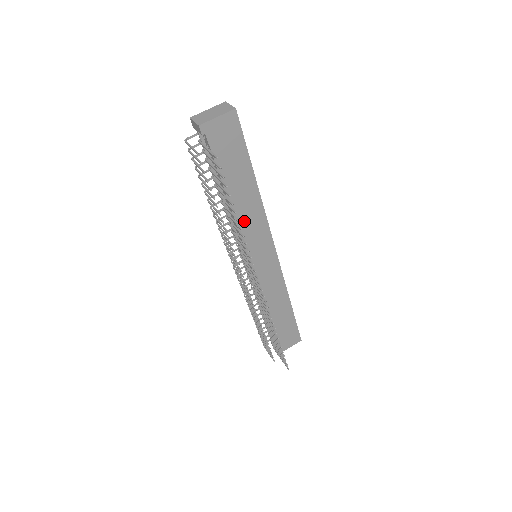
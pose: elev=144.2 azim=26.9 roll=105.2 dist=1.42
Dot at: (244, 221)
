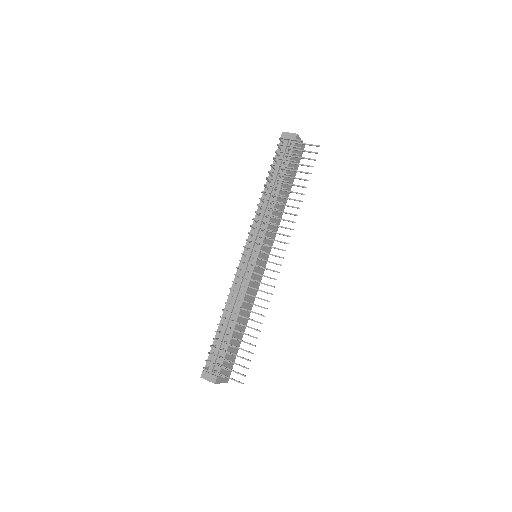
Dot at: occluded
